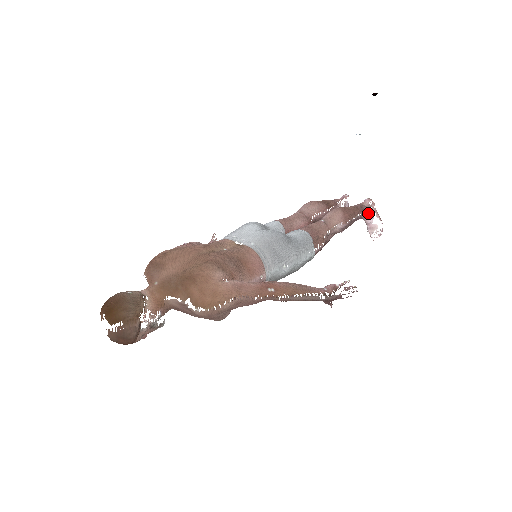
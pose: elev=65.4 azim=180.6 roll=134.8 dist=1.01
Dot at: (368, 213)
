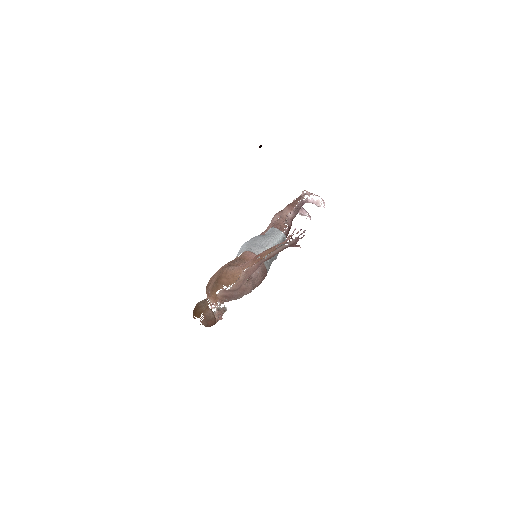
Dot at: (307, 198)
